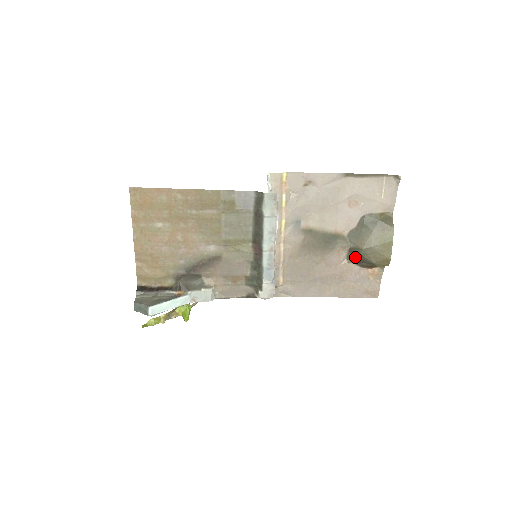
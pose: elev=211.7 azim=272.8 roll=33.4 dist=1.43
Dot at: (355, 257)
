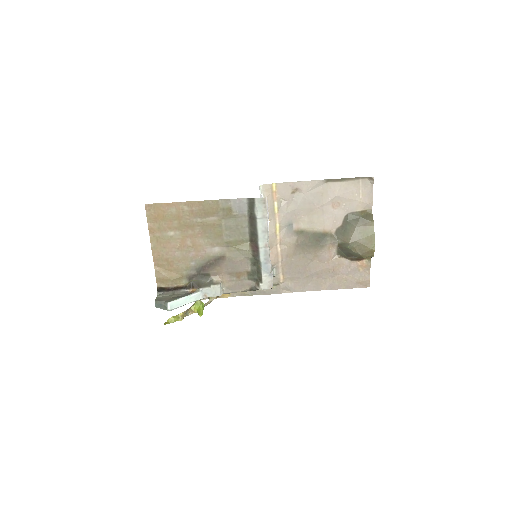
Dot at: (344, 252)
